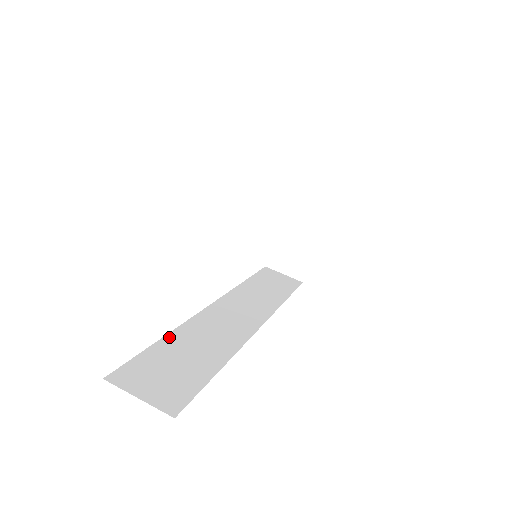
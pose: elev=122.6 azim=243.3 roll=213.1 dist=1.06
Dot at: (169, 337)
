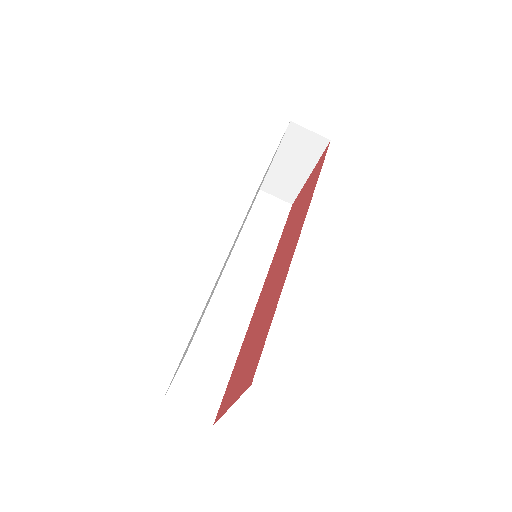
Dot at: (194, 338)
